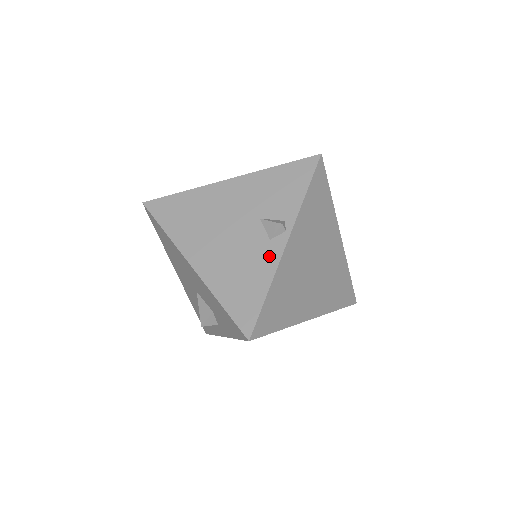
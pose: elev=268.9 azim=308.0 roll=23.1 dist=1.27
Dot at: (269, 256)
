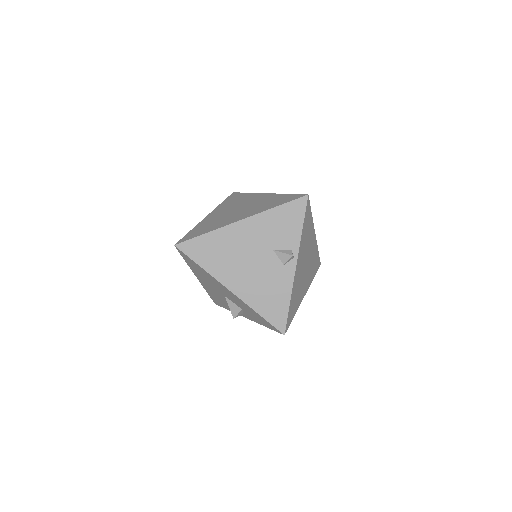
Dot at: (286, 277)
